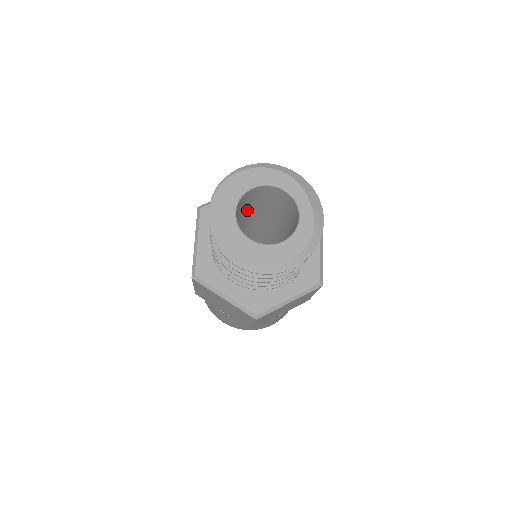
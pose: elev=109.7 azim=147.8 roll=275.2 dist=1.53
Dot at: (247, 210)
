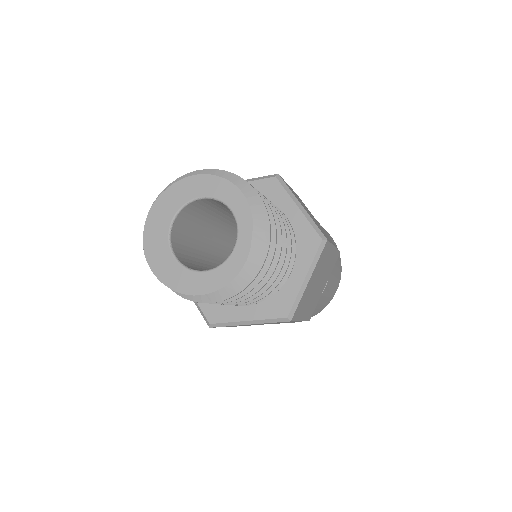
Dot at: (222, 213)
